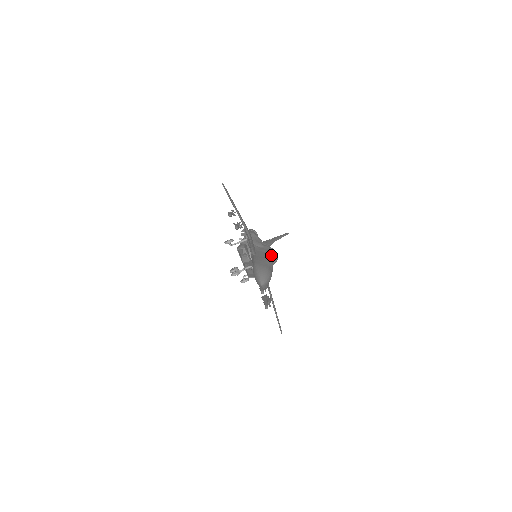
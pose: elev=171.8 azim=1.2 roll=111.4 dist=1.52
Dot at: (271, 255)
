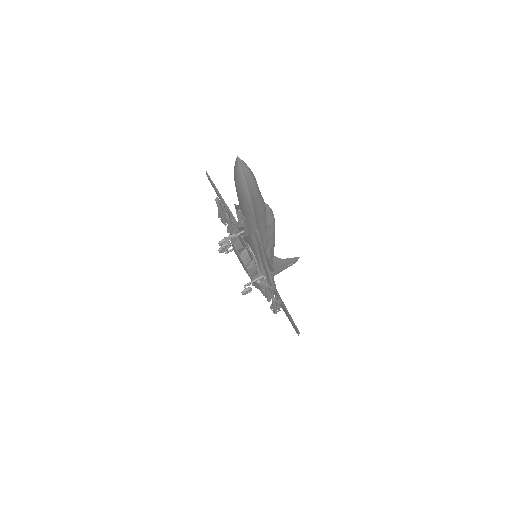
Dot at: occluded
